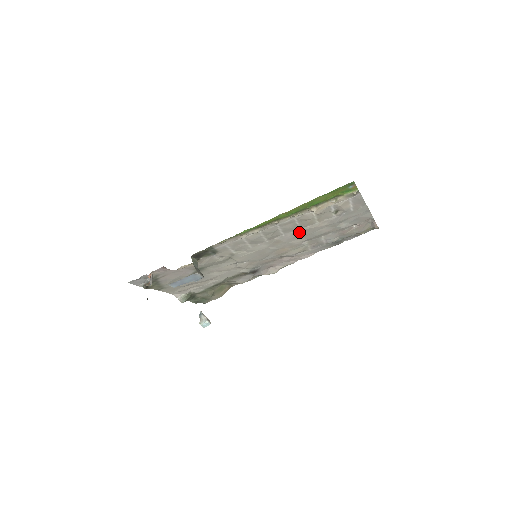
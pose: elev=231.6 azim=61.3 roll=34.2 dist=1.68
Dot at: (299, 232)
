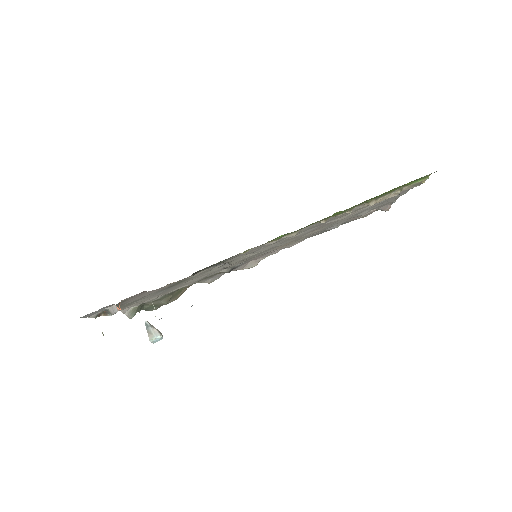
Dot at: (322, 225)
